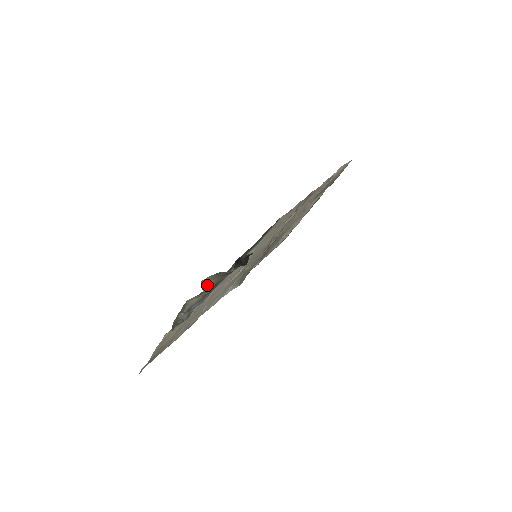
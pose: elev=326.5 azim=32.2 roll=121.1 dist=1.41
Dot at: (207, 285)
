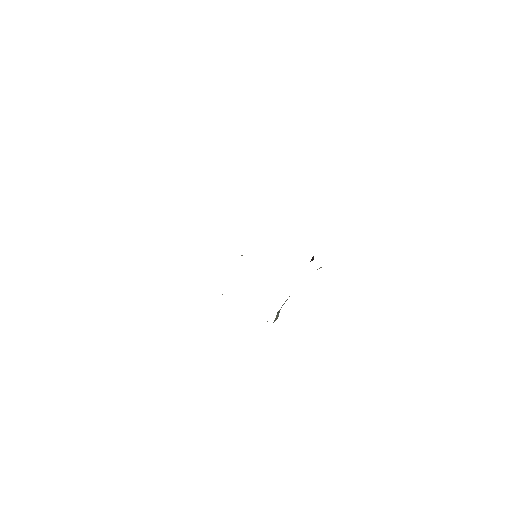
Dot at: occluded
